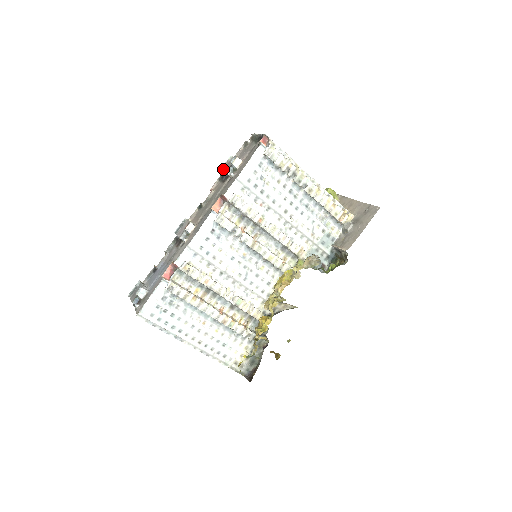
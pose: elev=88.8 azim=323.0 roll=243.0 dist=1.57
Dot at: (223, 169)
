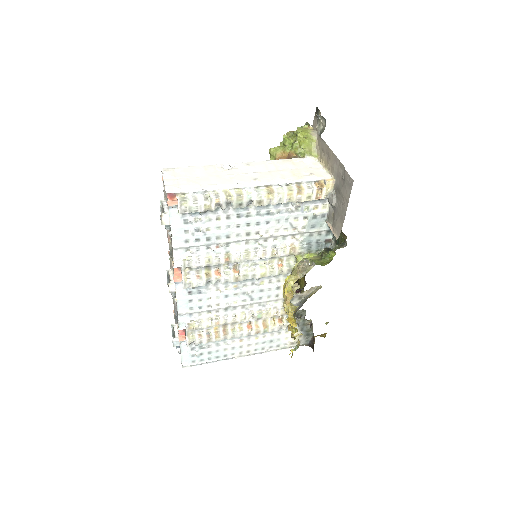
Dot at: occluded
